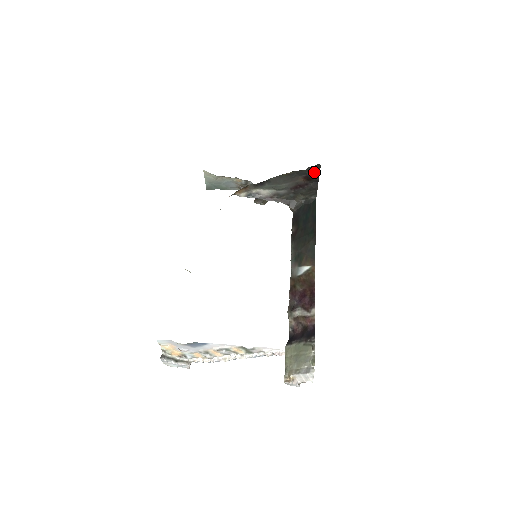
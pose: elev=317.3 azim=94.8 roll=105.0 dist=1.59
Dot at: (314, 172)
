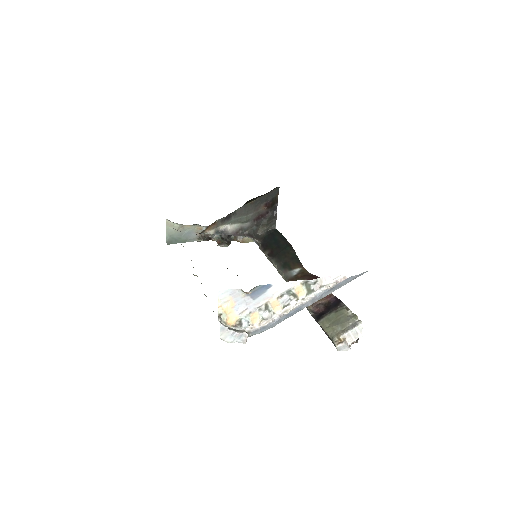
Dot at: (273, 198)
